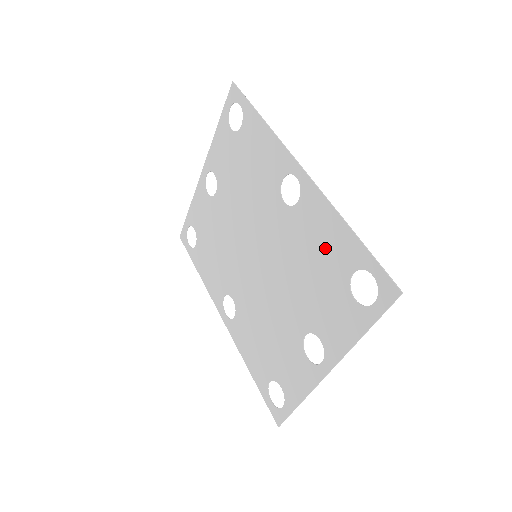
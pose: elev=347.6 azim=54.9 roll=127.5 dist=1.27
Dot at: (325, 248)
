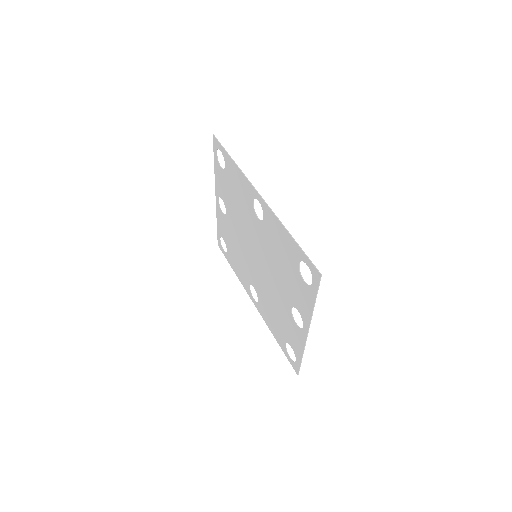
Dot at: (283, 248)
